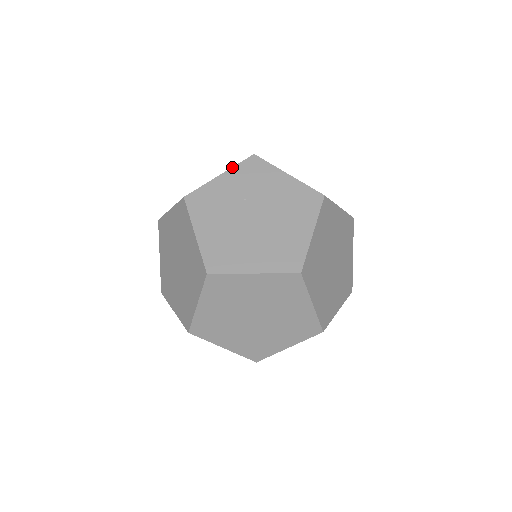
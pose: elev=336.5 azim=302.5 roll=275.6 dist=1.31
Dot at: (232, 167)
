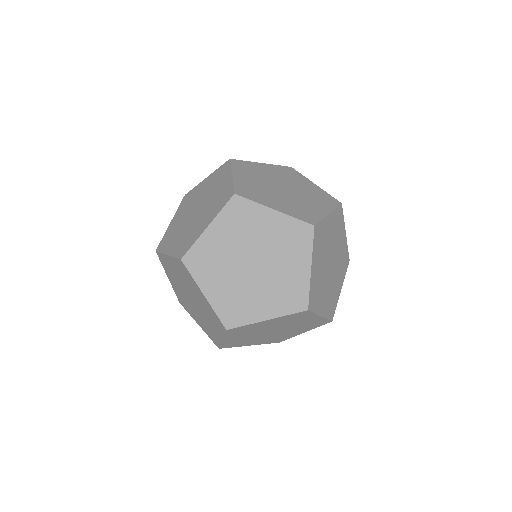
Dot at: (214, 171)
